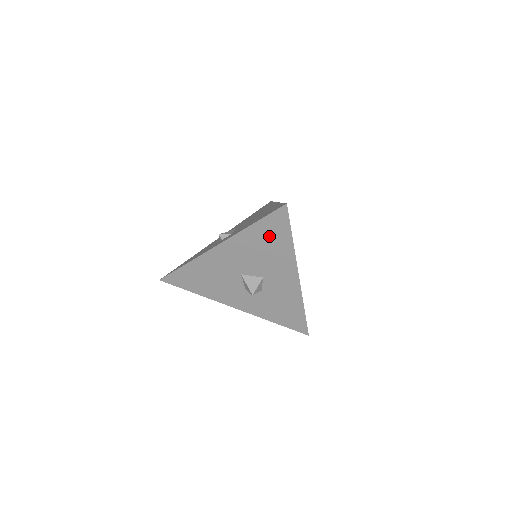
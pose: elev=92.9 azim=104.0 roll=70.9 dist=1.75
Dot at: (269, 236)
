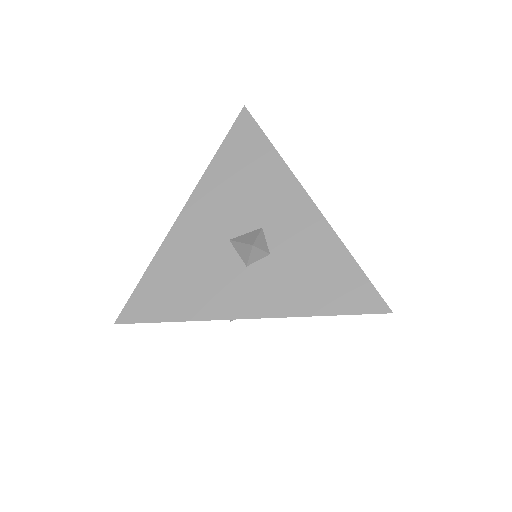
Dot at: (242, 157)
